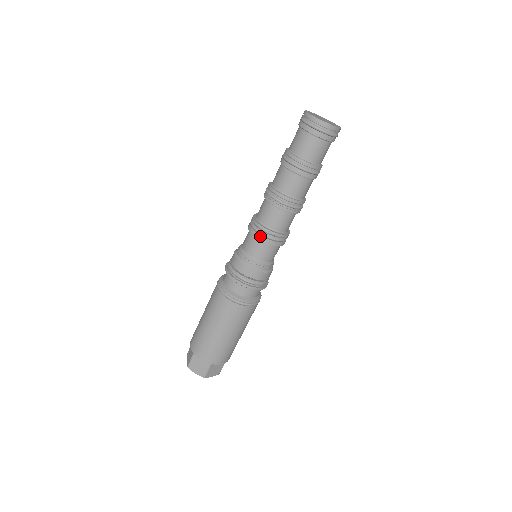
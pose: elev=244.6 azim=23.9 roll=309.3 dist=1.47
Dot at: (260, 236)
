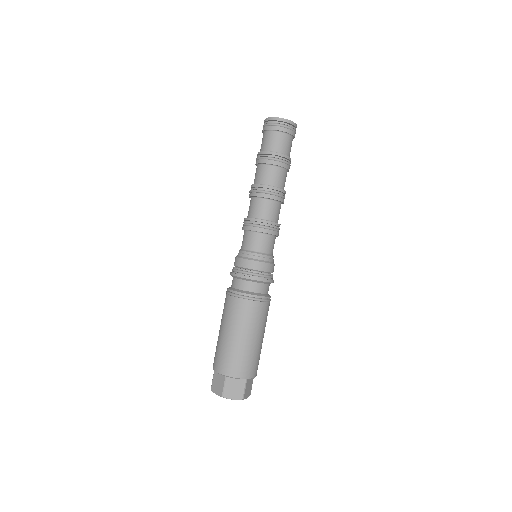
Dot at: (246, 226)
